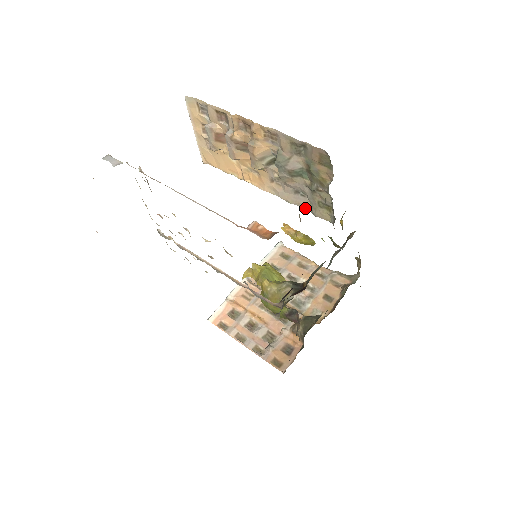
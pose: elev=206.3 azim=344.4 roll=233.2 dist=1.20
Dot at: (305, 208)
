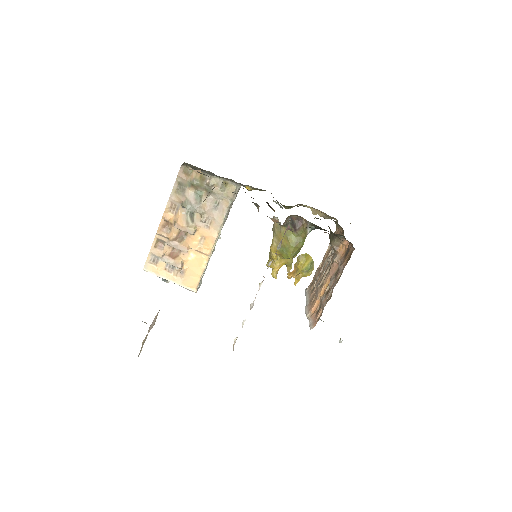
Dot at: (228, 206)
